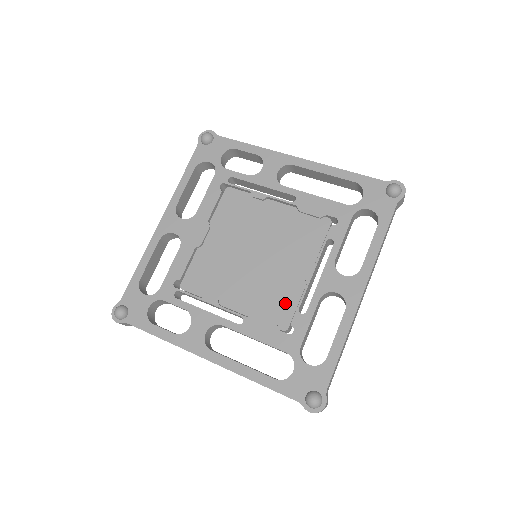
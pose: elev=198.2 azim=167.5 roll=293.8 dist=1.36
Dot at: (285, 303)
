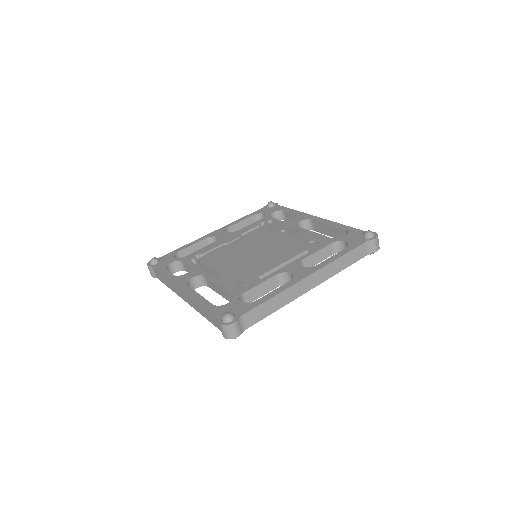
Dot at: (253, 274)
